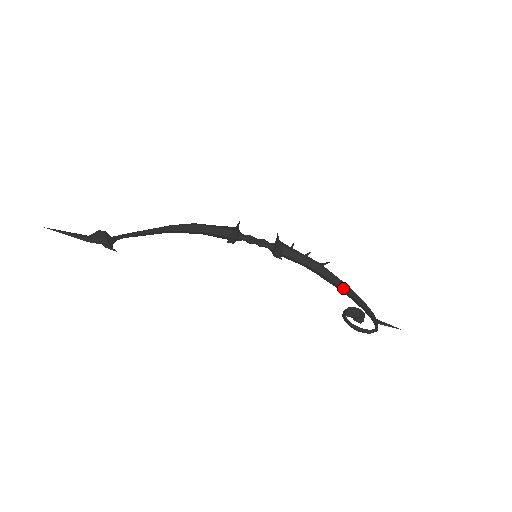
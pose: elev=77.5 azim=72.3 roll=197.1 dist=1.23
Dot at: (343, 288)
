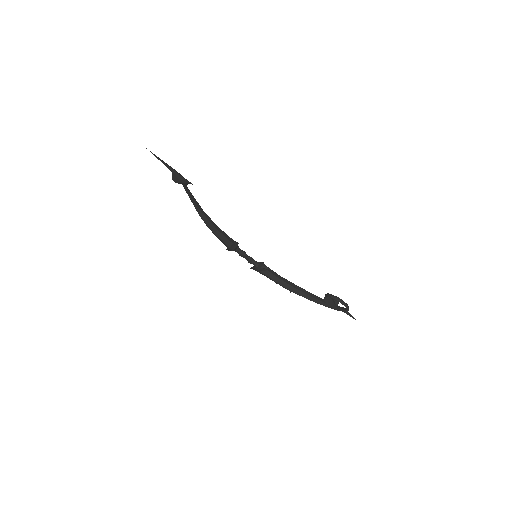
Dot at: (312, 296)
